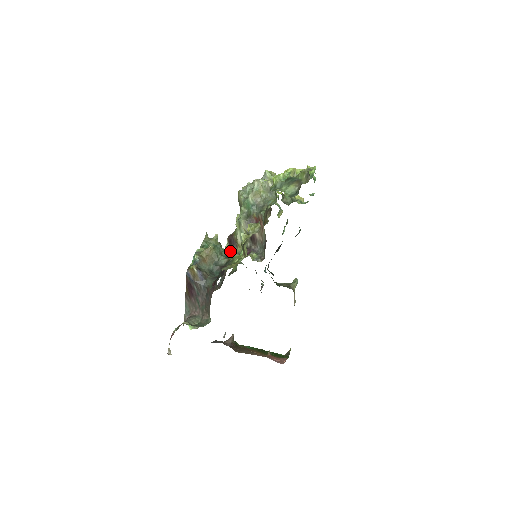
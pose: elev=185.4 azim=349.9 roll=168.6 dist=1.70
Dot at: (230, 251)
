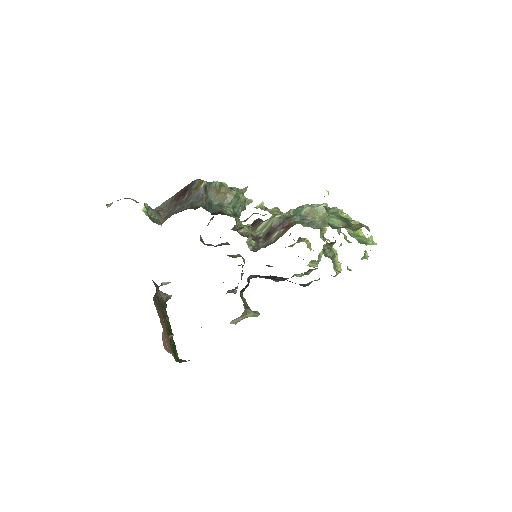
Dot at: occluded
